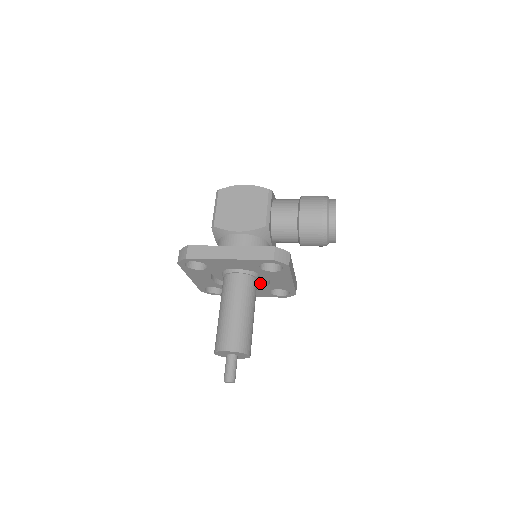
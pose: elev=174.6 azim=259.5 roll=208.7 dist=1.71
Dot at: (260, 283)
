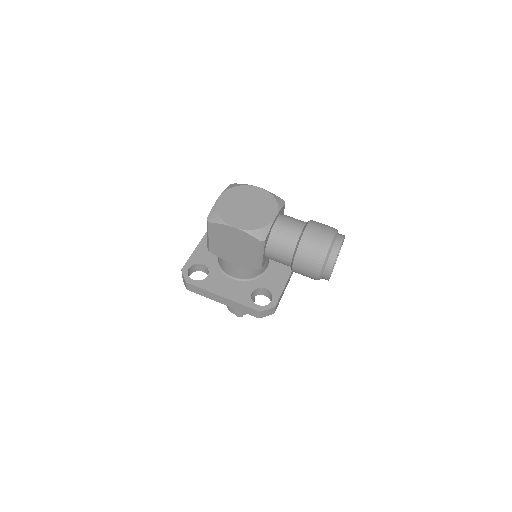
Dot at: occluded
